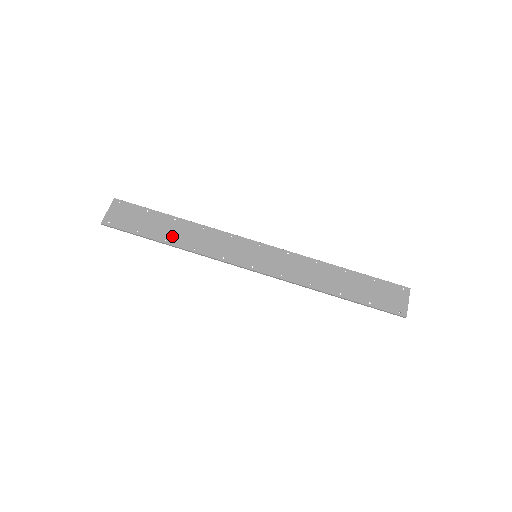
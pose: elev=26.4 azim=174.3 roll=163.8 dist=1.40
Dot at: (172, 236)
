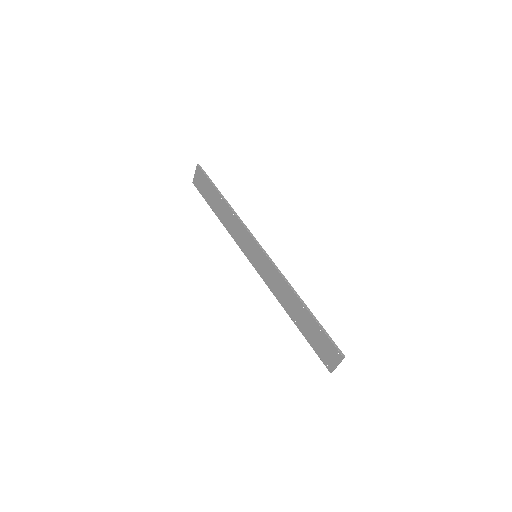
Dot at: (219, 212)
